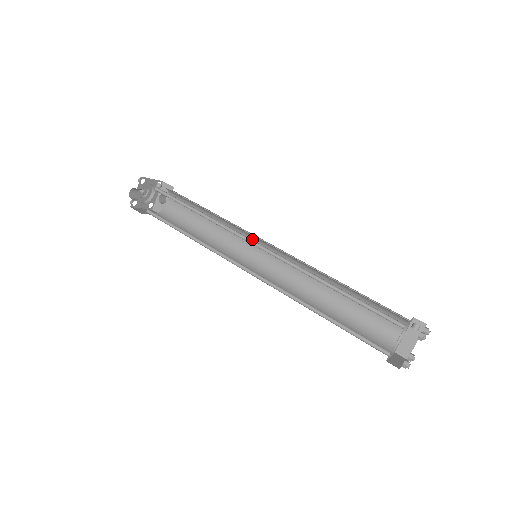
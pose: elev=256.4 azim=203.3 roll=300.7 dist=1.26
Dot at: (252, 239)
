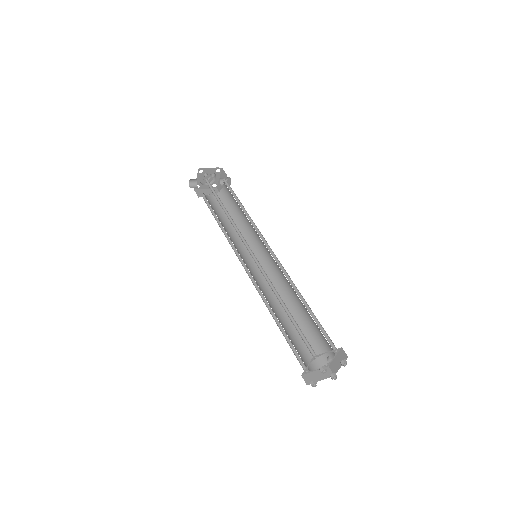
Dot at: occluded
